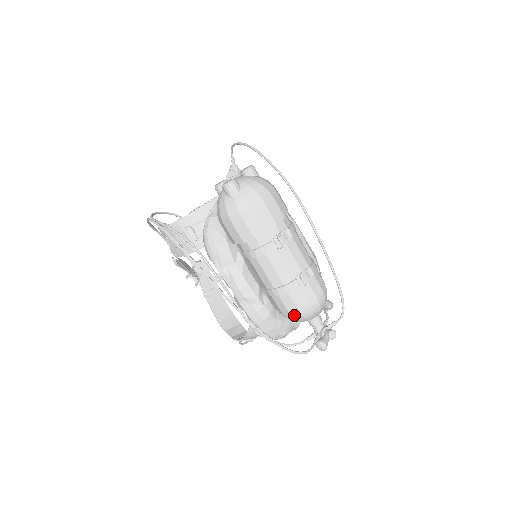
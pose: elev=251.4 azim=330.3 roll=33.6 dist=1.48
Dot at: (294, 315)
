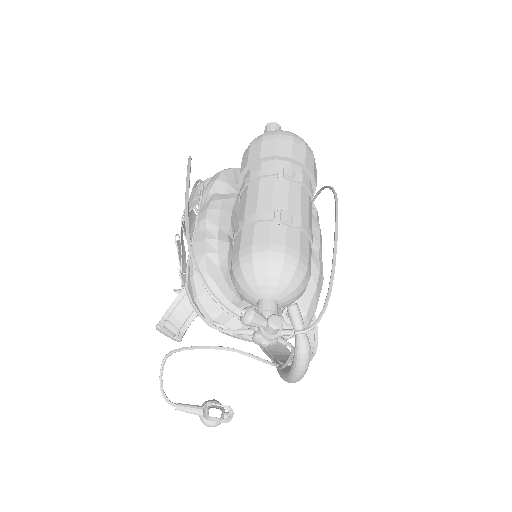
Dot at: (243, 259)
